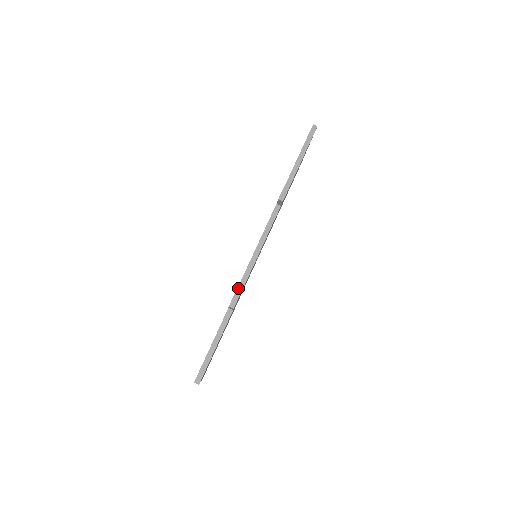
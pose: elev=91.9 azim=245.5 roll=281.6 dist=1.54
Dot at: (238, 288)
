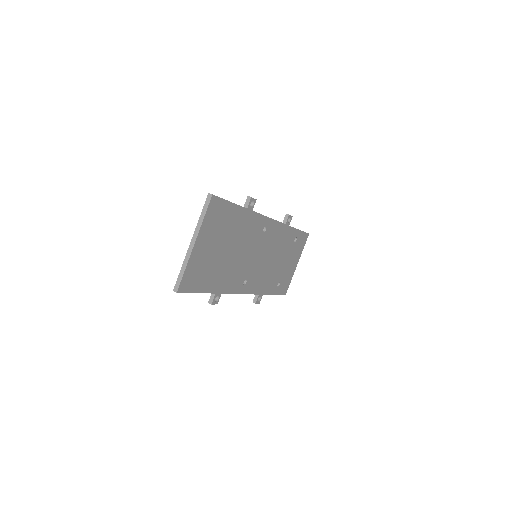
Dot at: occluded
